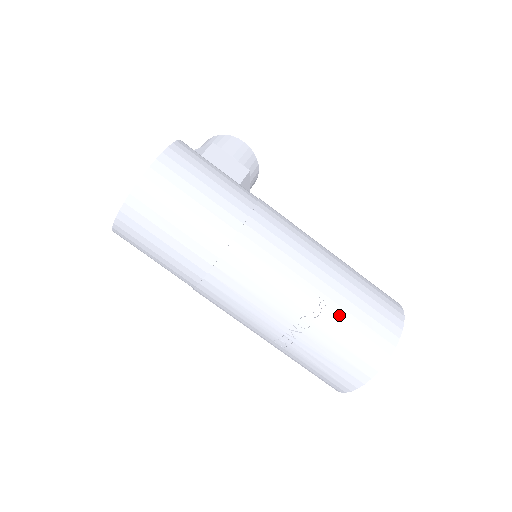
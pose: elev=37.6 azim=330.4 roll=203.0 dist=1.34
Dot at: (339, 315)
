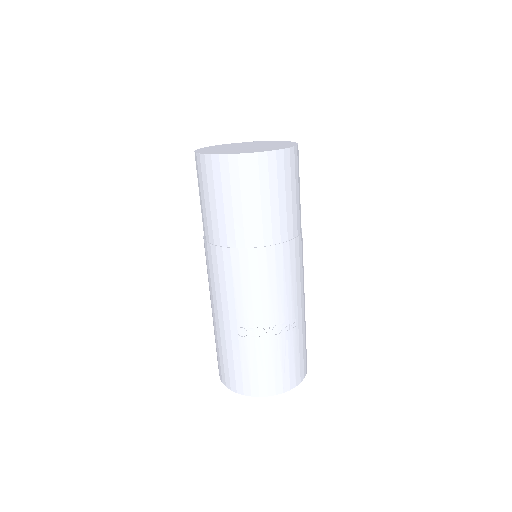
Dot at: (295, 339)
